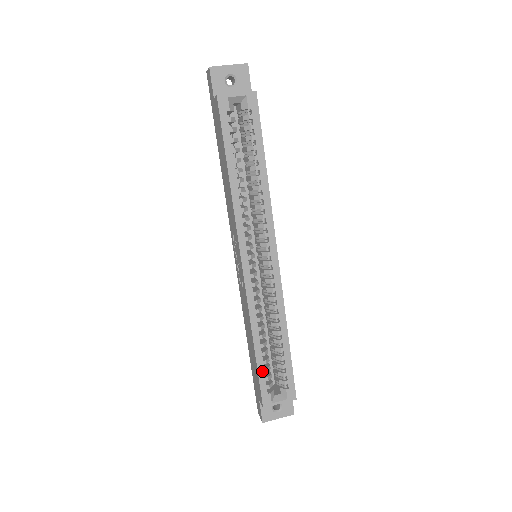
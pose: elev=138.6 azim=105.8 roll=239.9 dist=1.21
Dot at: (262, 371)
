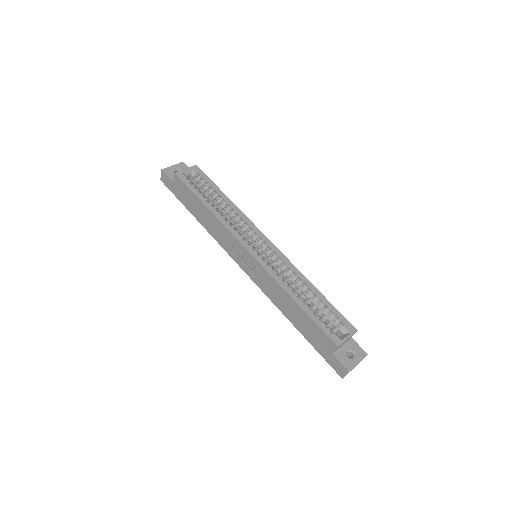
Dot at: (316, 319)
